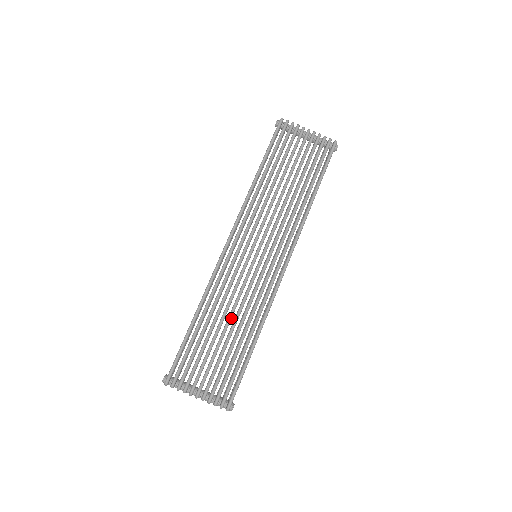
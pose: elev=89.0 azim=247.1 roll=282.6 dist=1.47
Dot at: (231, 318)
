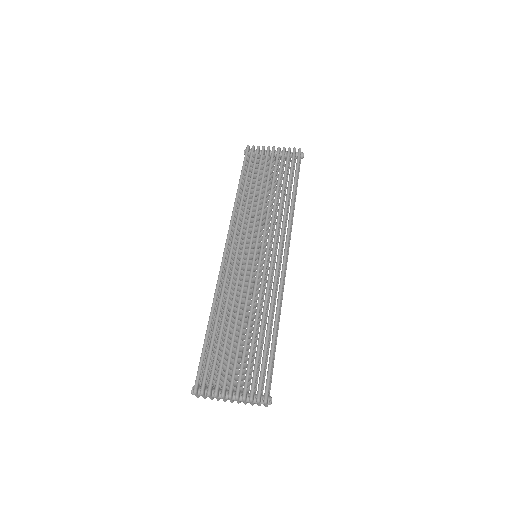
Dot at: (245, 312)
